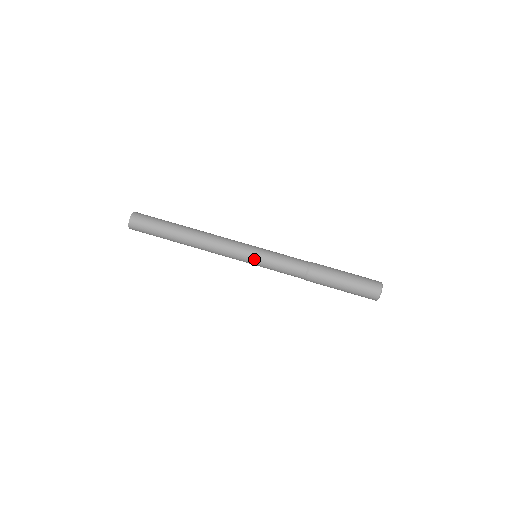
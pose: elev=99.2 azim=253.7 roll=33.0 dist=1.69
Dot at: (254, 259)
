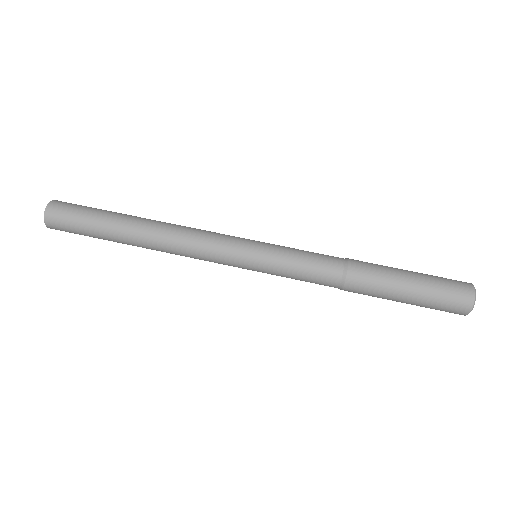
Dot at: (253, 260)
